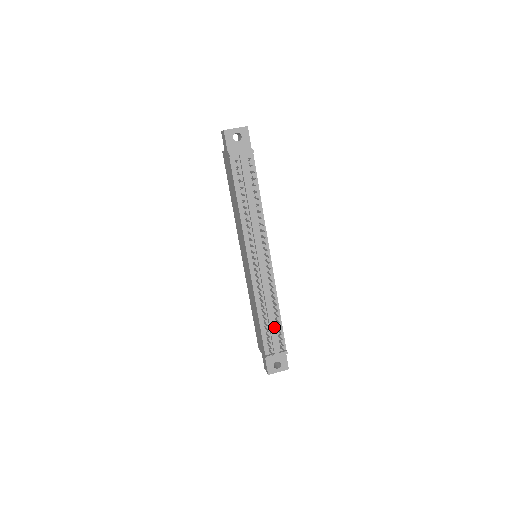
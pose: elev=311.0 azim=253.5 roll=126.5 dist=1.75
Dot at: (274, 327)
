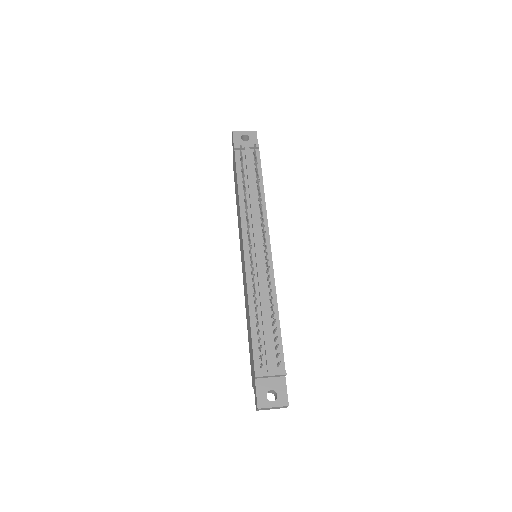
Dot at: (270, 335)
